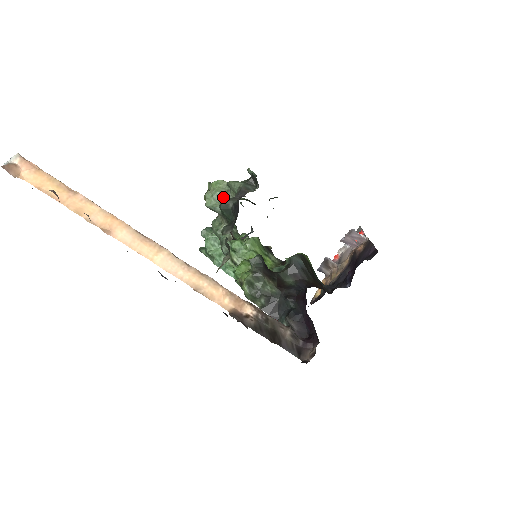
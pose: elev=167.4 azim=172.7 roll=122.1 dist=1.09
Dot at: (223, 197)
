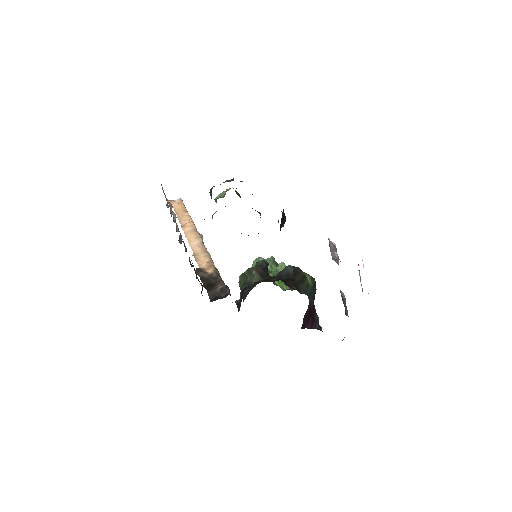
Dot at: (224, 194)
